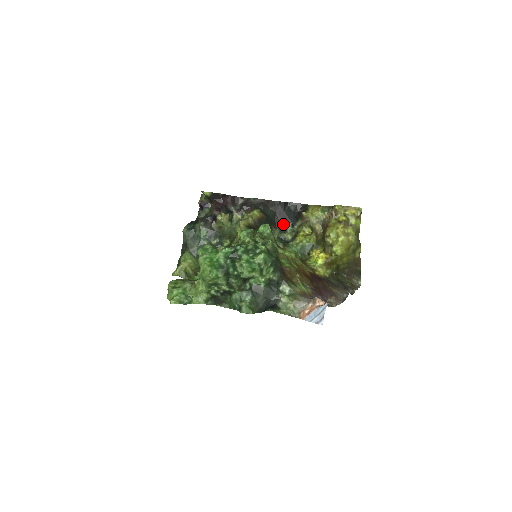
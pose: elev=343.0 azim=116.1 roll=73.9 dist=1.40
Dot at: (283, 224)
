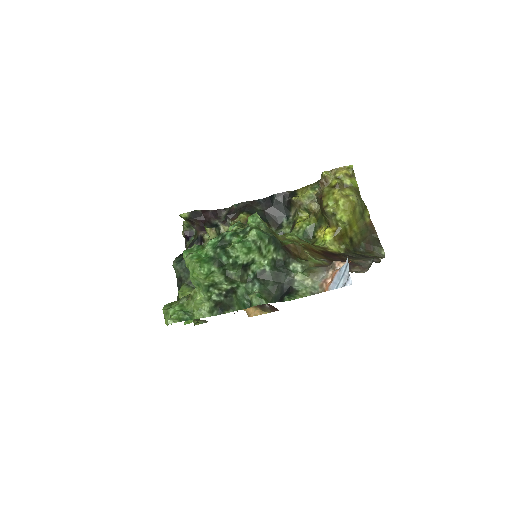
Dot at: (276, 220)
